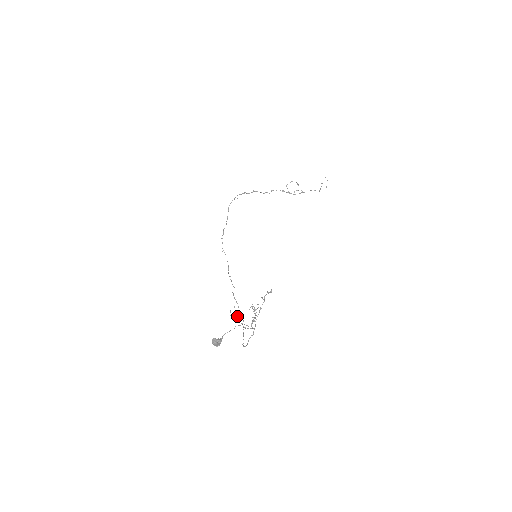
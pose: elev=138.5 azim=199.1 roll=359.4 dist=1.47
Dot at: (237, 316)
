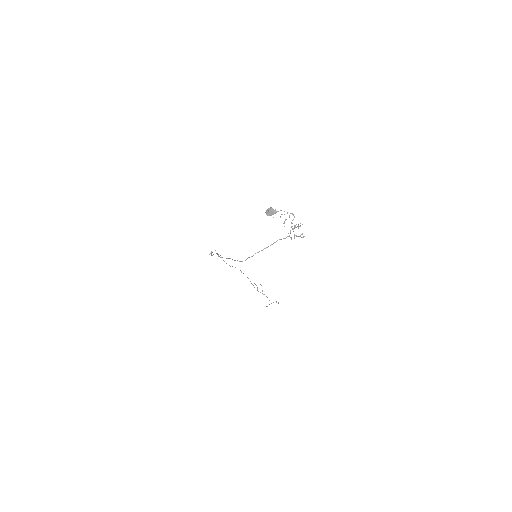
Dot at: occluded
